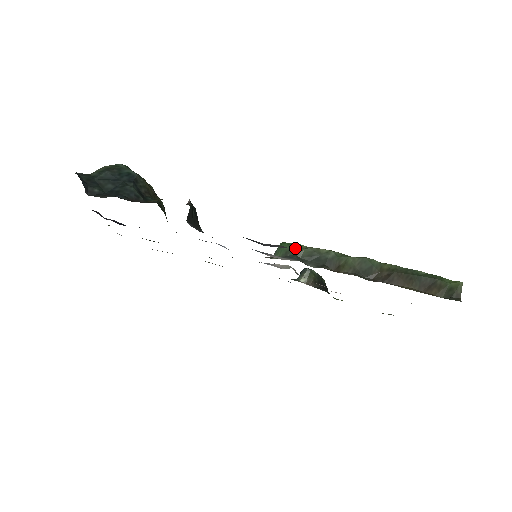
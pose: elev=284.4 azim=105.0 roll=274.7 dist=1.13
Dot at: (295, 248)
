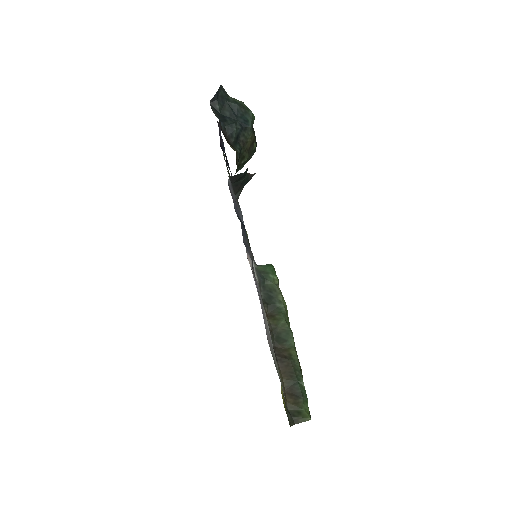
Dot at: (271, 276)
